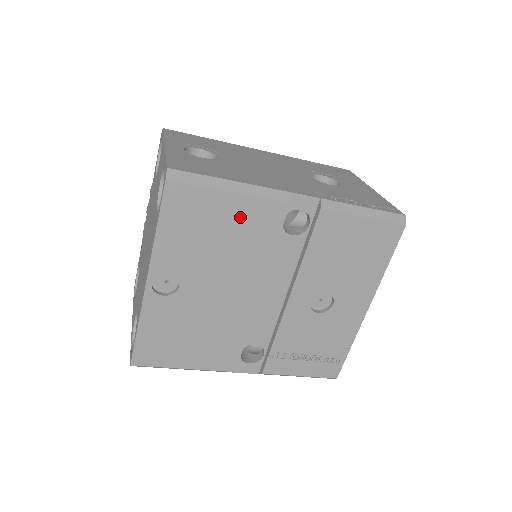
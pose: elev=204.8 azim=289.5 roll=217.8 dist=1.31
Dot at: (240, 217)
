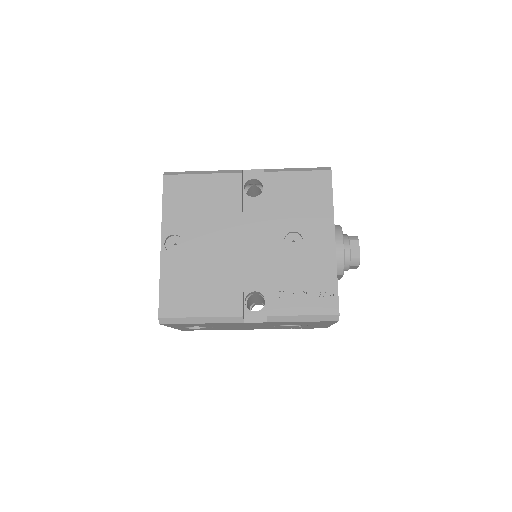
Dot at: (212, 188)
